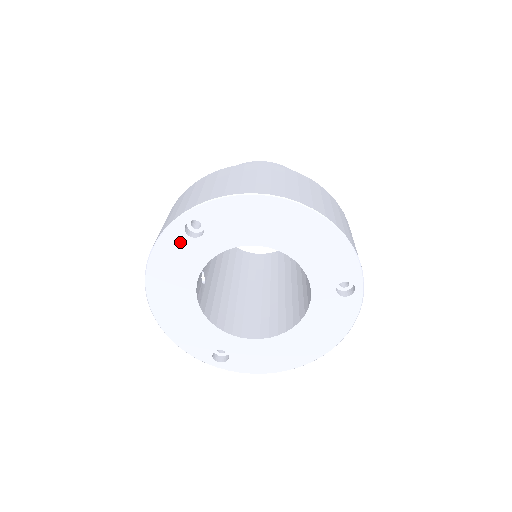
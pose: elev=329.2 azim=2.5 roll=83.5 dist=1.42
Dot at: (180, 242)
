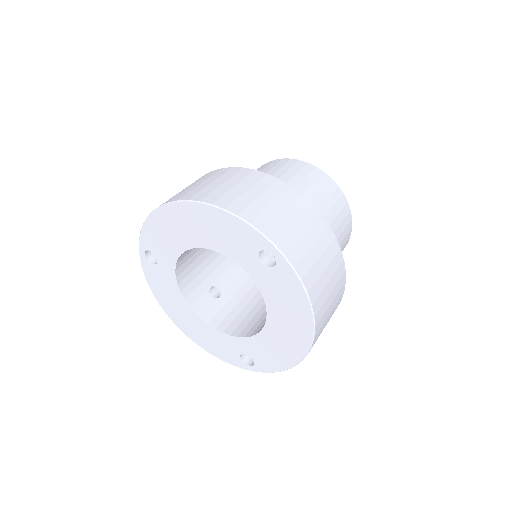
Dot at: (153, 271)
